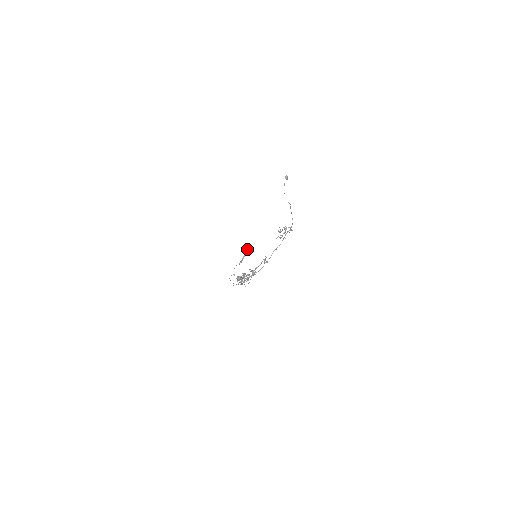
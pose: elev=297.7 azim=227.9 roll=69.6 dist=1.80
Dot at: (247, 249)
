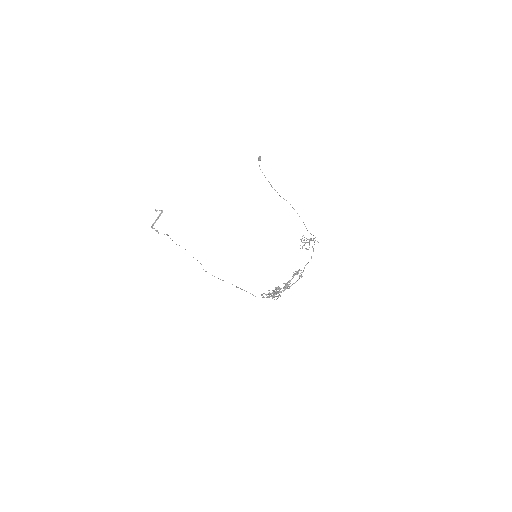
Dot at: occluded
